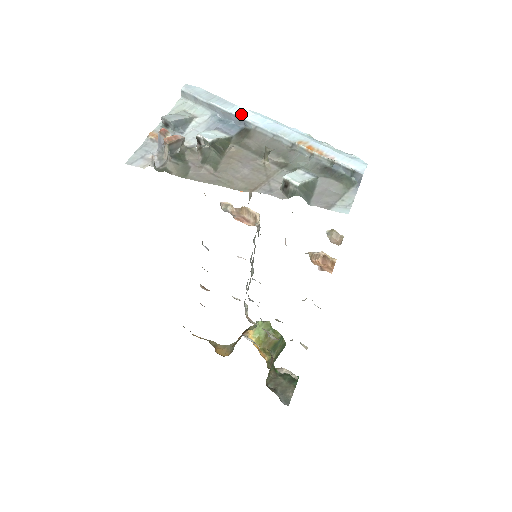
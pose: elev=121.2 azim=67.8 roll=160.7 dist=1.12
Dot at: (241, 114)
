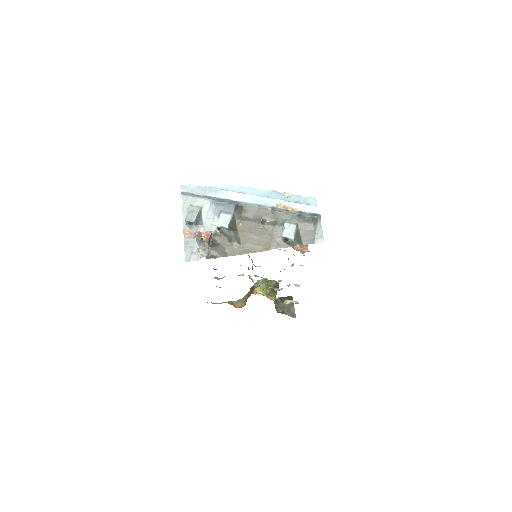
Dot at: (231, 197)
